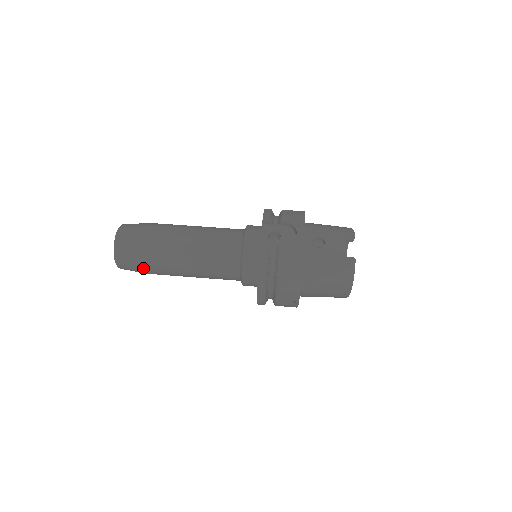
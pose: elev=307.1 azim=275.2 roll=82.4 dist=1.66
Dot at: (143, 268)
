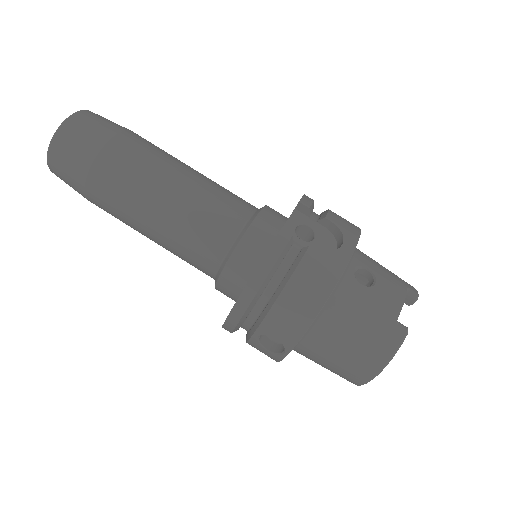
Dot at: (83, 182)
